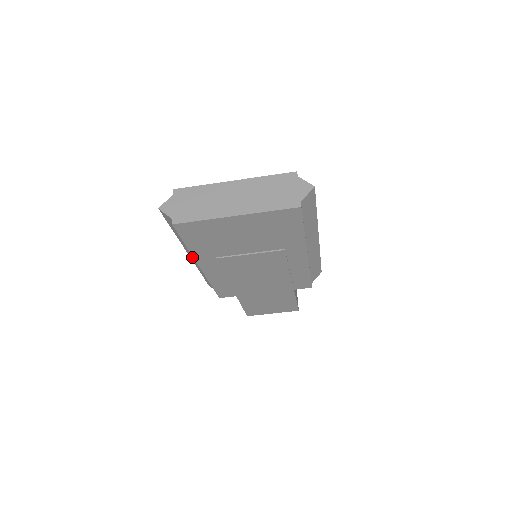
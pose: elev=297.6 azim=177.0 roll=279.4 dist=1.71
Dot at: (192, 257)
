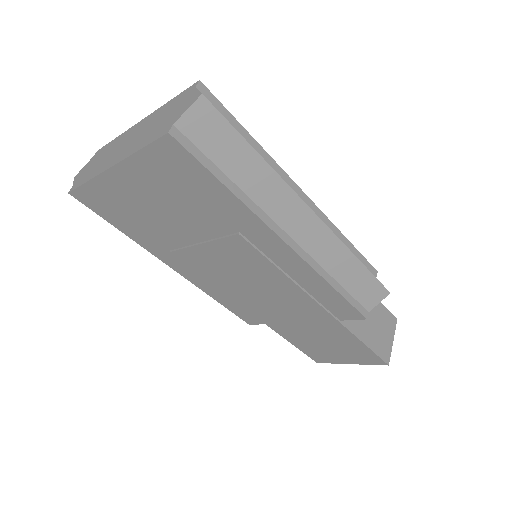
Dot at: occluded
